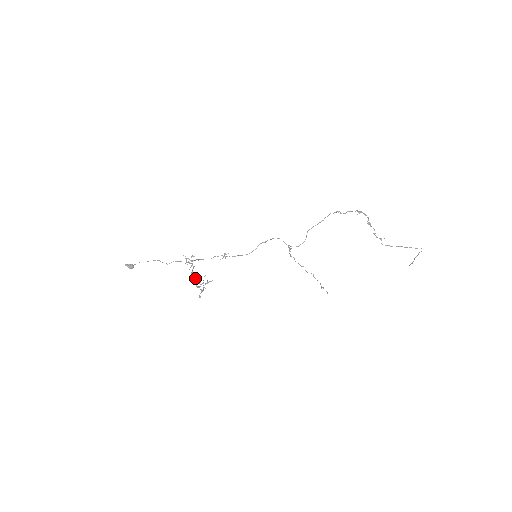
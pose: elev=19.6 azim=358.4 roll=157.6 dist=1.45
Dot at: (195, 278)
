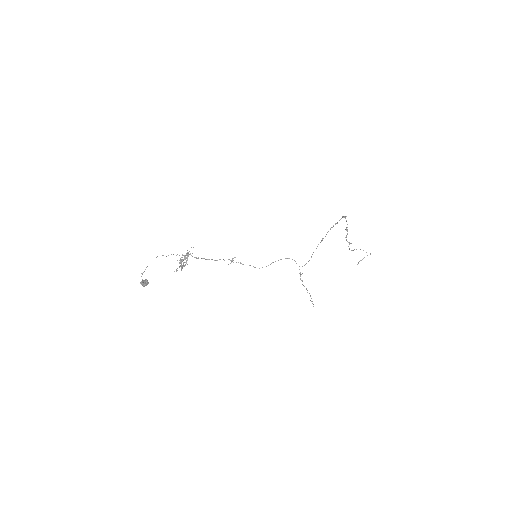
Dot at: (184, 262)
